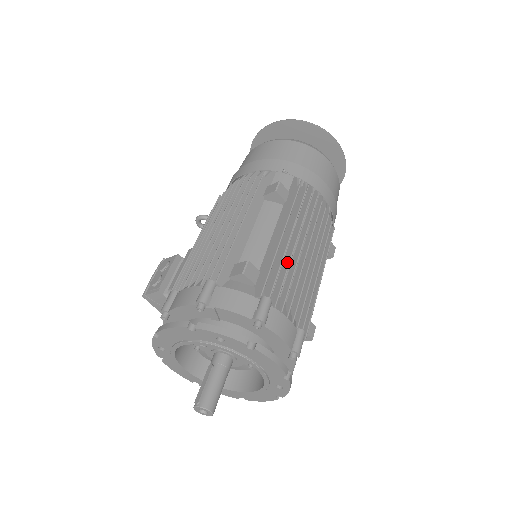
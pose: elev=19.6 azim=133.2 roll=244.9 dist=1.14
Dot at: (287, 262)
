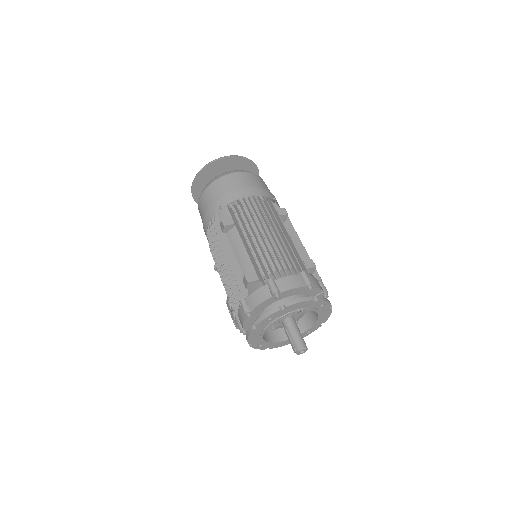
Dot at: (263, 252)
